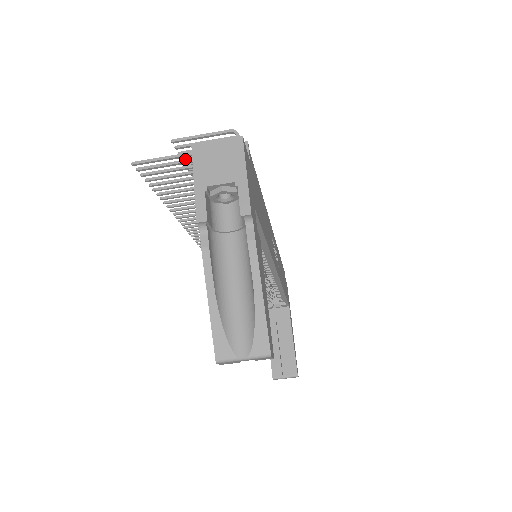
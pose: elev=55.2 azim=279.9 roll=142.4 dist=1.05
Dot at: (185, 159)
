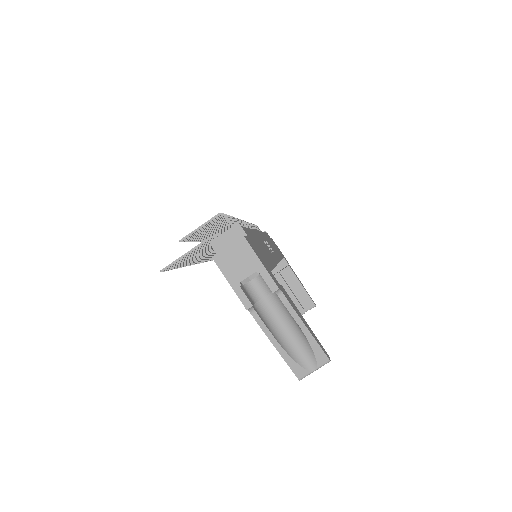
Dot at: occluded
